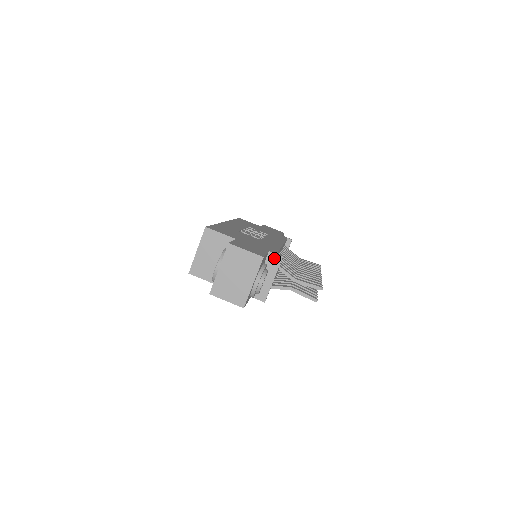
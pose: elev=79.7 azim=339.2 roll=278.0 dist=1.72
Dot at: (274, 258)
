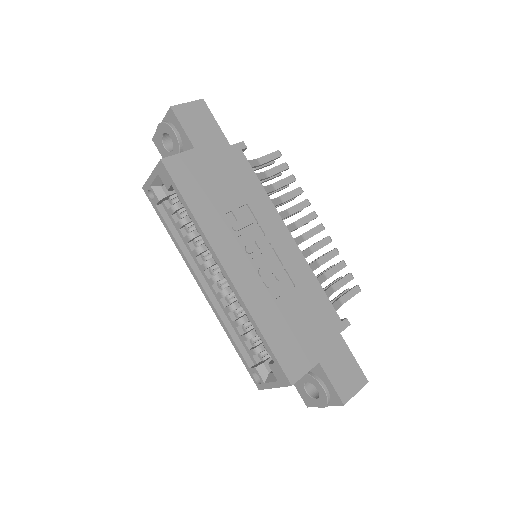
Dot at: (342, 330)
